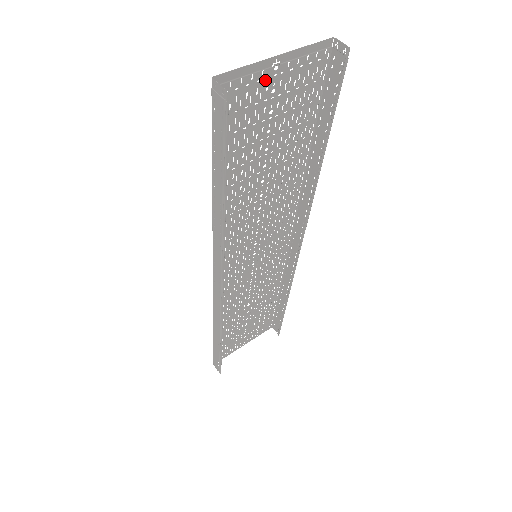
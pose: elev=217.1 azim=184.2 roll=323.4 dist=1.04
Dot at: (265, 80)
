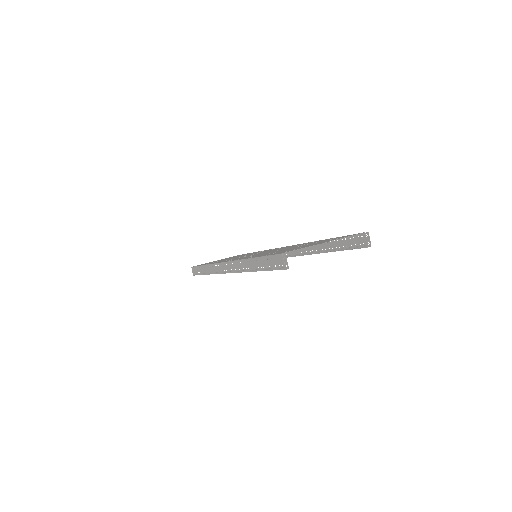
Dot at: occluded
